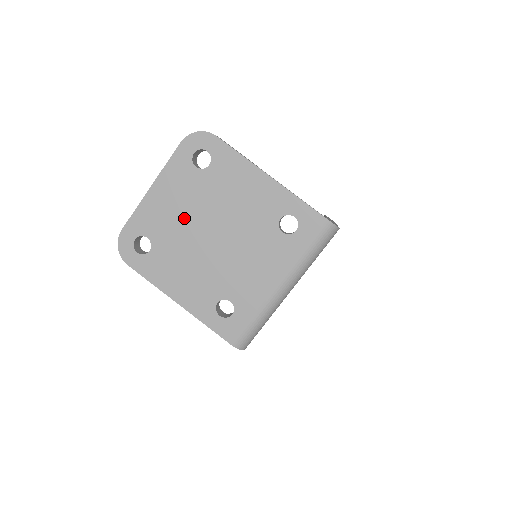
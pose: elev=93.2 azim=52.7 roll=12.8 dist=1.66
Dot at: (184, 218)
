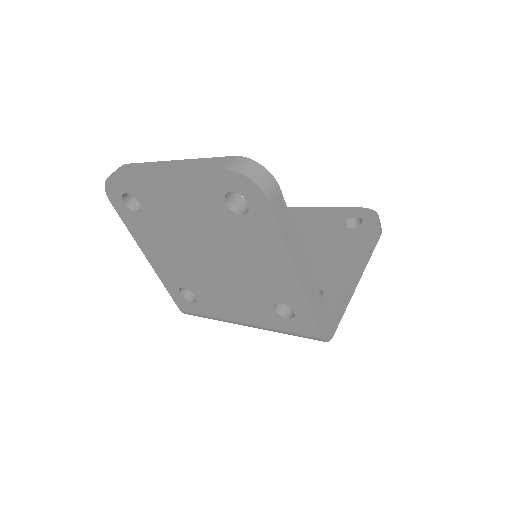
Dot at: (186, 223)
